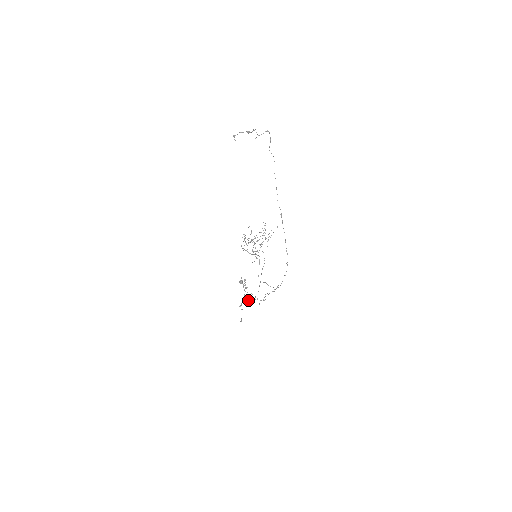
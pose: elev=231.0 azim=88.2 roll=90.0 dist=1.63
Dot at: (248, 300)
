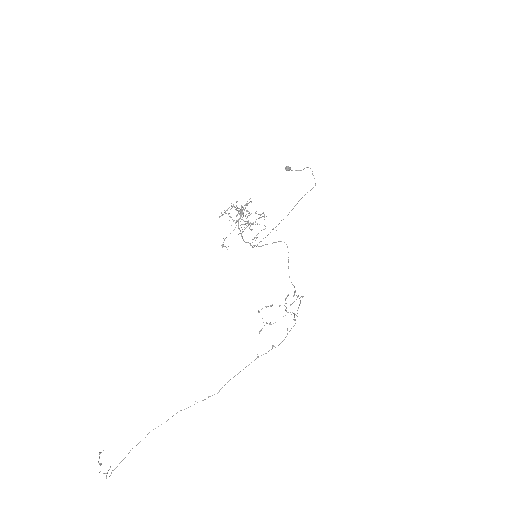
Dot at: (285, 310)
